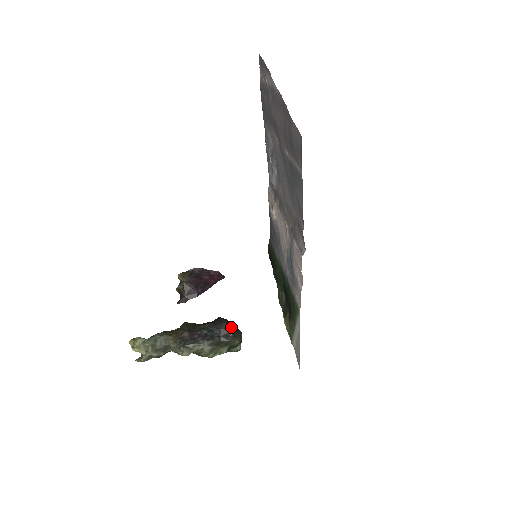
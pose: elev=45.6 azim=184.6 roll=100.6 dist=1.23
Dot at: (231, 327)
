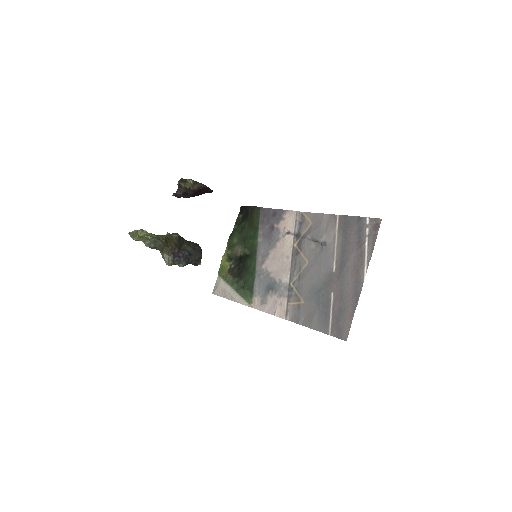
Dot at: (201, 258)
